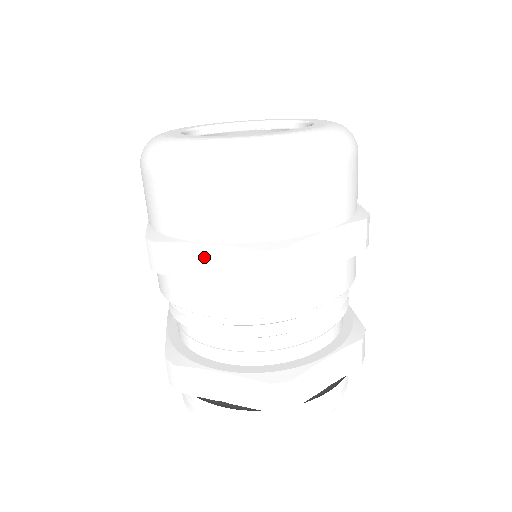
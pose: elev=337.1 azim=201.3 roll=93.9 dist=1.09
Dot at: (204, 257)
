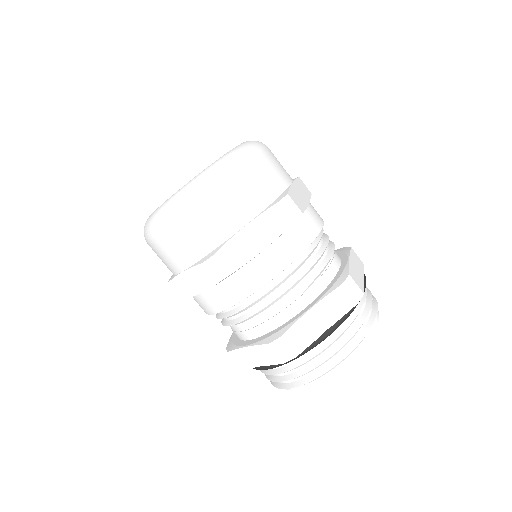
Dot at: (250, 236)
